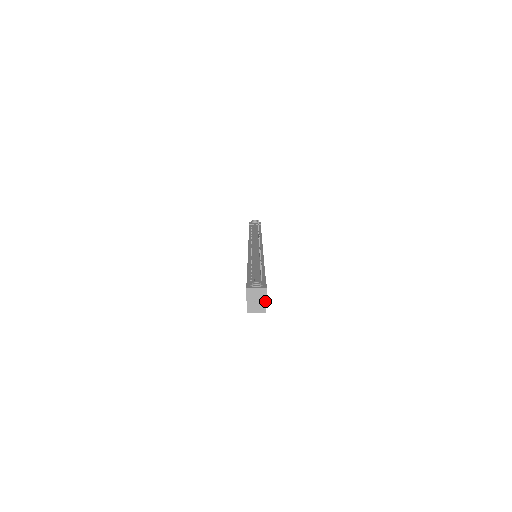
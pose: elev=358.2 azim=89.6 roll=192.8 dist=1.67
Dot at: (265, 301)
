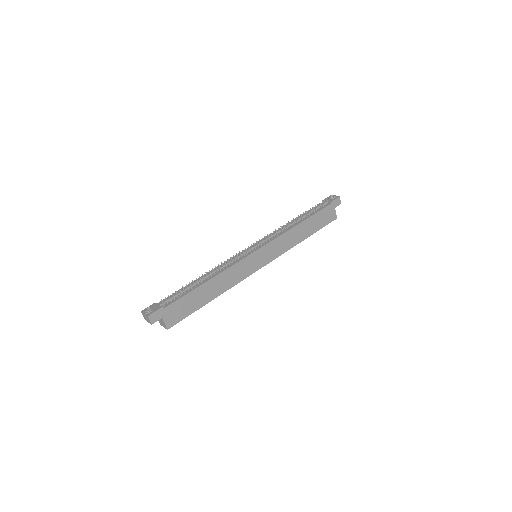
Dot at: (164, 322)
